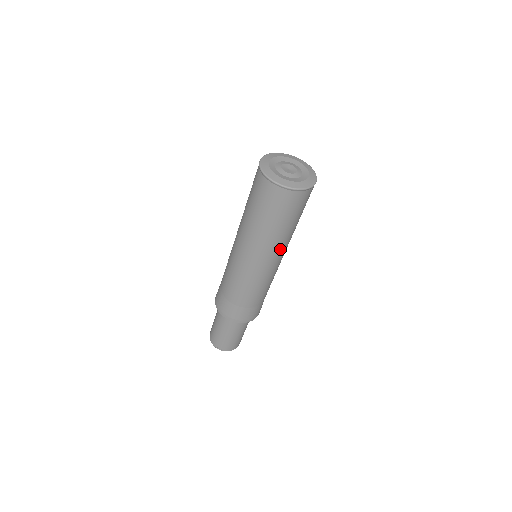
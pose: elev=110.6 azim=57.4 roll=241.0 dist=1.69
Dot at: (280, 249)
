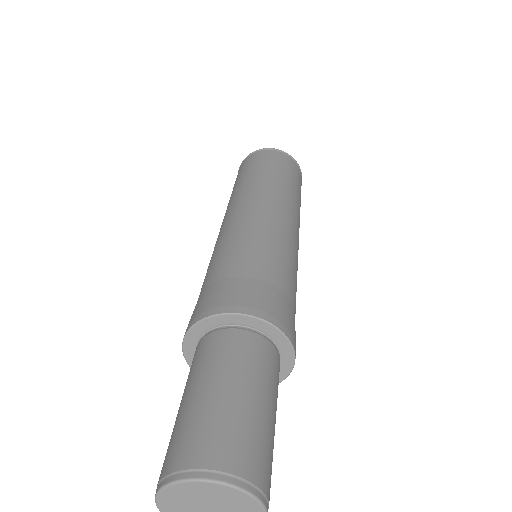
Dot at: (295, 212)
